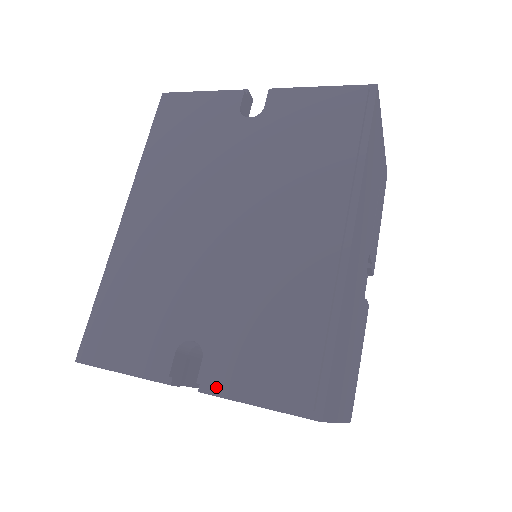
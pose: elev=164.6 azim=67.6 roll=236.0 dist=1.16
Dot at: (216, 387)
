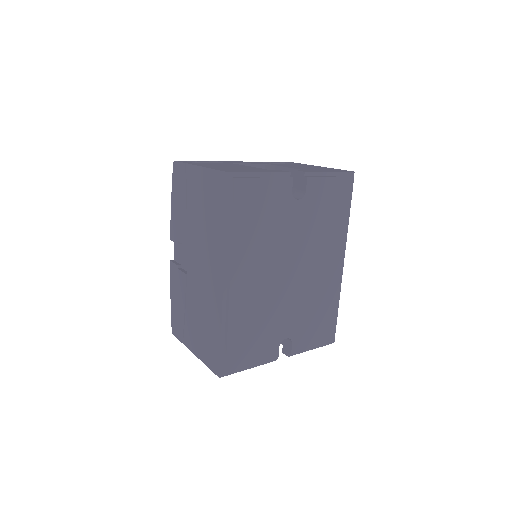
Dot at: occluded
